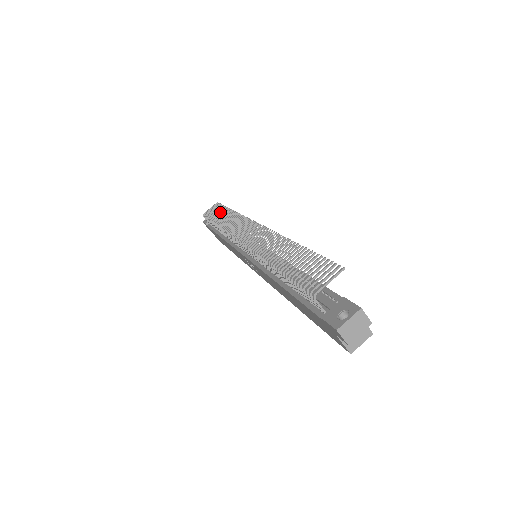
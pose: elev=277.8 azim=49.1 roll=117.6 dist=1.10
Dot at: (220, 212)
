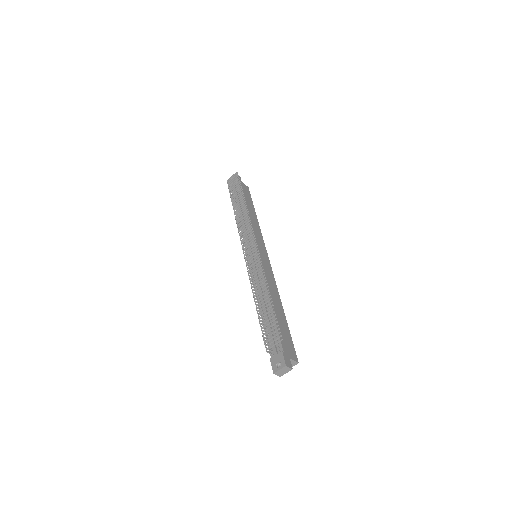
Dot at: (237, 193)
